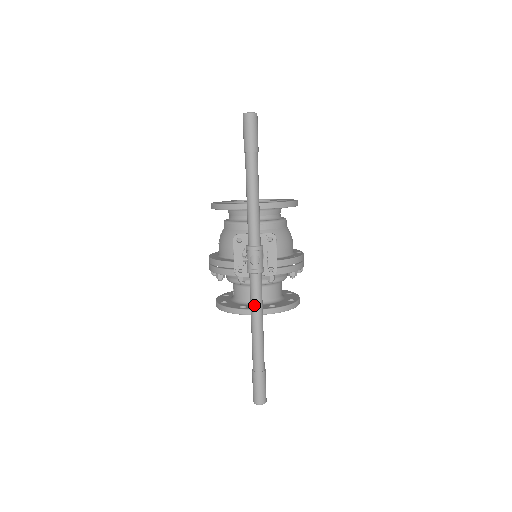
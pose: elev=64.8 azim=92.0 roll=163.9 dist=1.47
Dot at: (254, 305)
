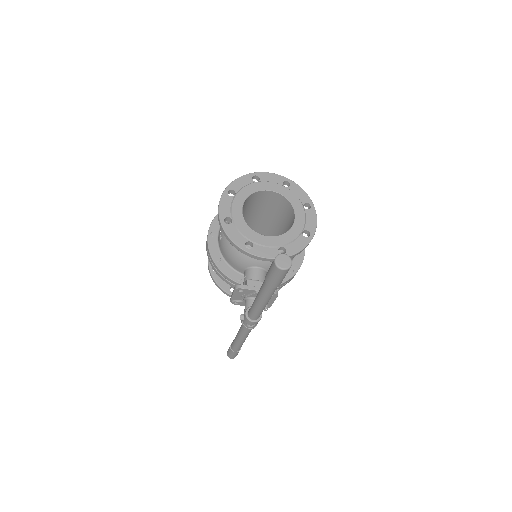
Dot at: (242, 336)
